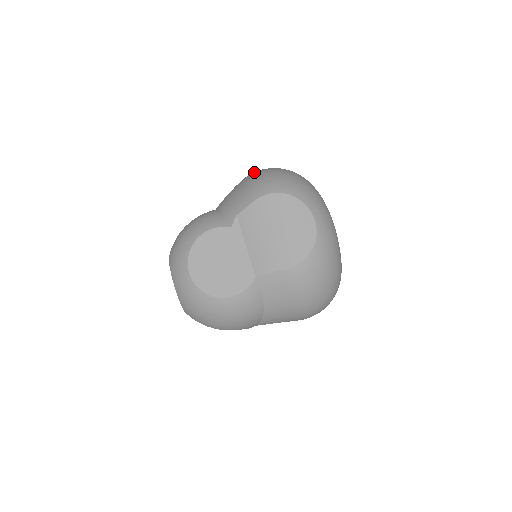
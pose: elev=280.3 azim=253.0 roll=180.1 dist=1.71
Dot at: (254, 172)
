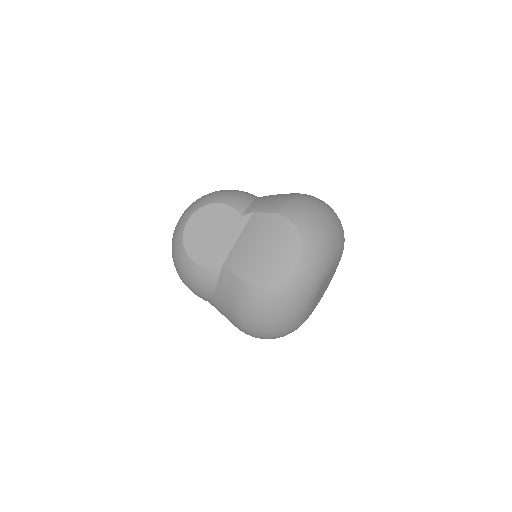
Dot at: (309, 195)
